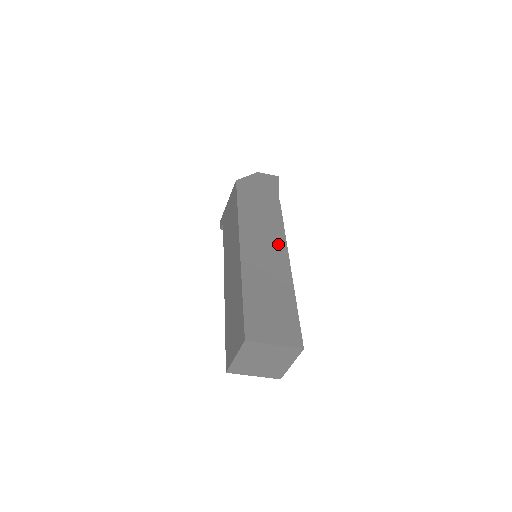
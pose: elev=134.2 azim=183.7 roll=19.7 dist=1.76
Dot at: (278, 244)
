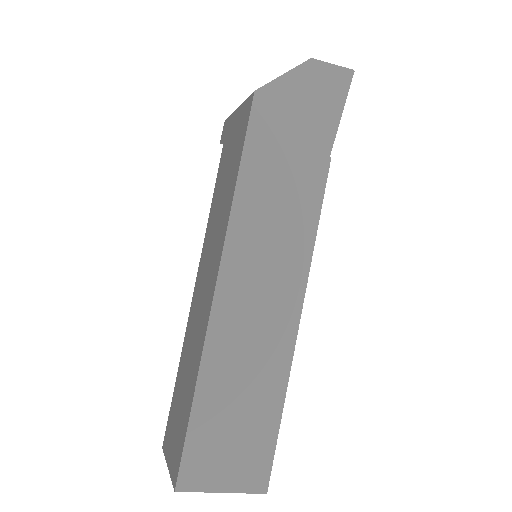
Dot at: (292, 274)
